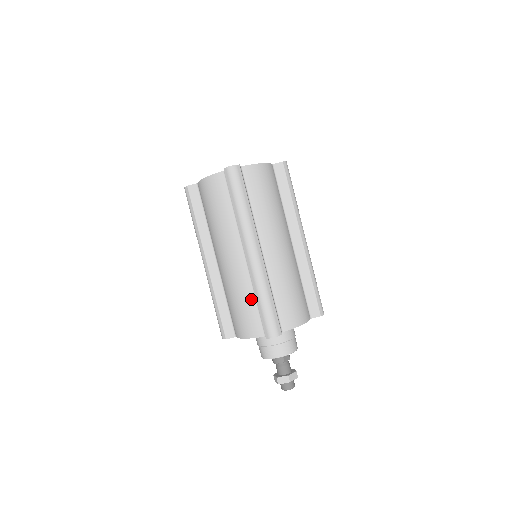
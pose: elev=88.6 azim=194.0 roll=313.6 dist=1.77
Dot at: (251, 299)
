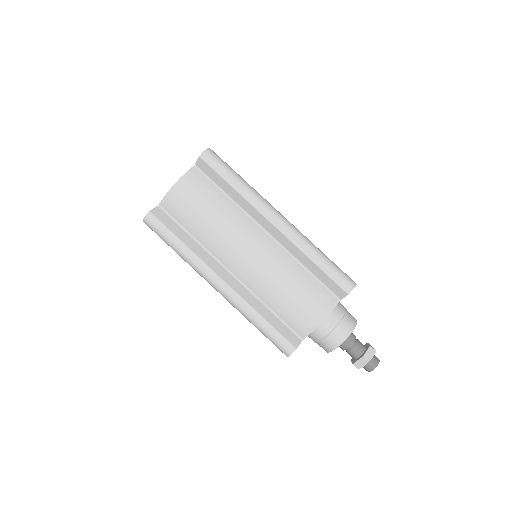
Dot at: (302, 273)
